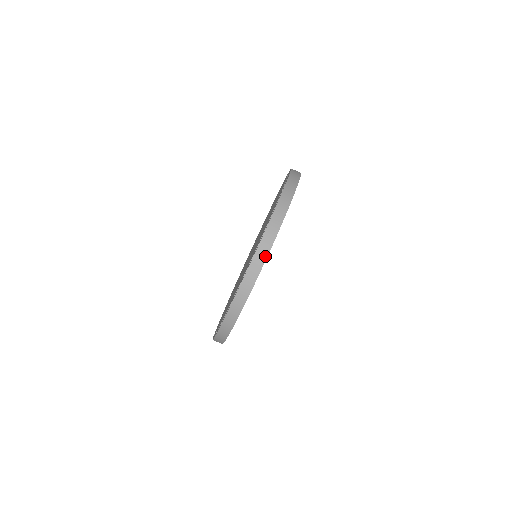
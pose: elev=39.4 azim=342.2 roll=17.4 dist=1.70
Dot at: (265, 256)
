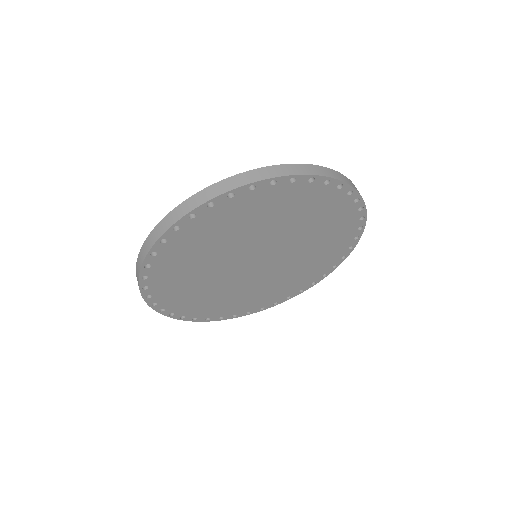
Dot at: (196, 205)
